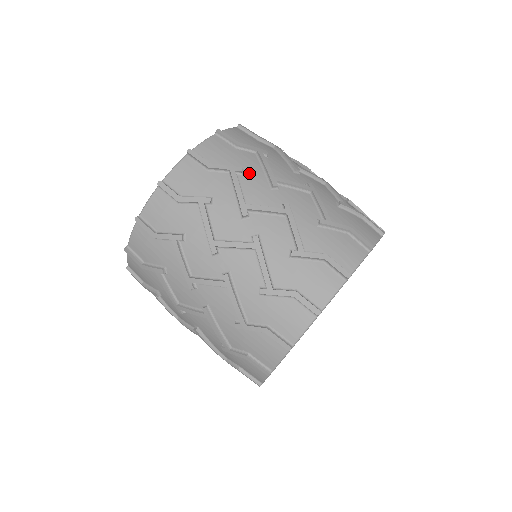
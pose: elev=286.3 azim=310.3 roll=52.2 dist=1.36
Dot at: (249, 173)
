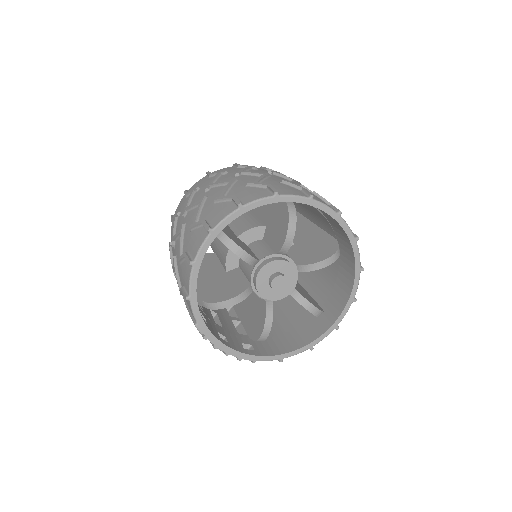
Dot at: (260, 170)
